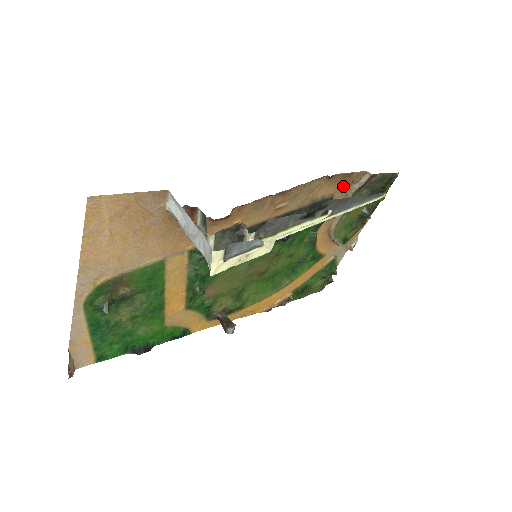
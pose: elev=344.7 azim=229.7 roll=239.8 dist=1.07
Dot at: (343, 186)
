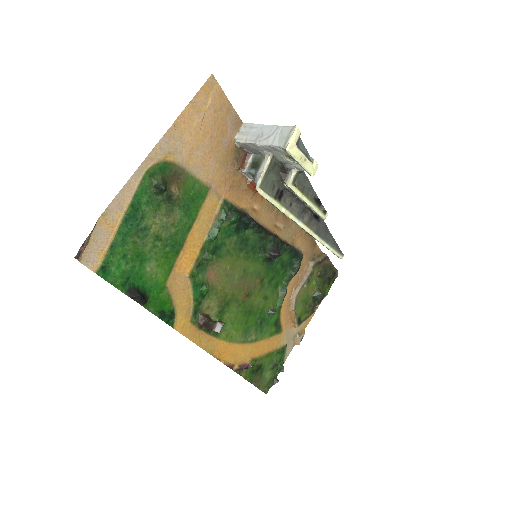
Dot at: (309, 253)
